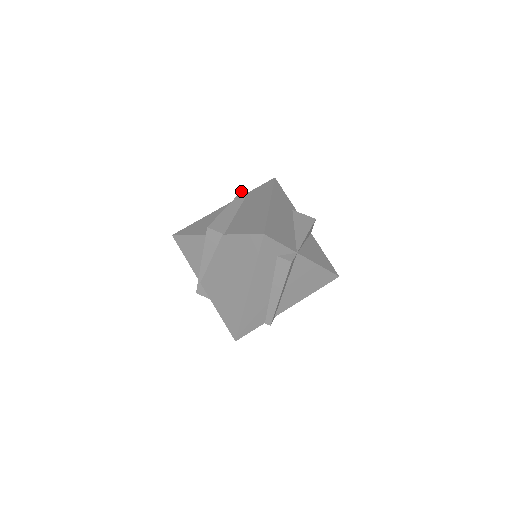
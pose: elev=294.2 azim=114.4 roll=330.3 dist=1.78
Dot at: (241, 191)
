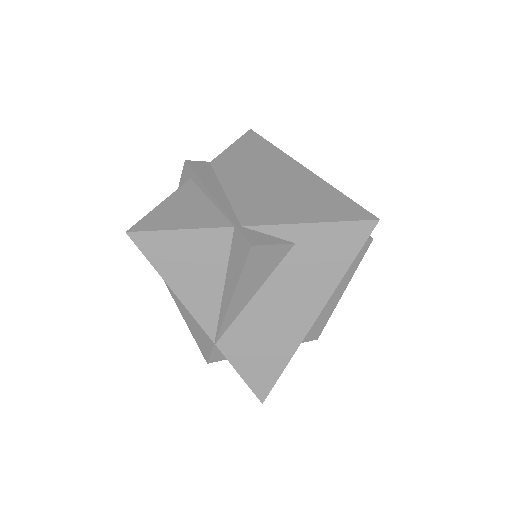
Dot at: occluded
